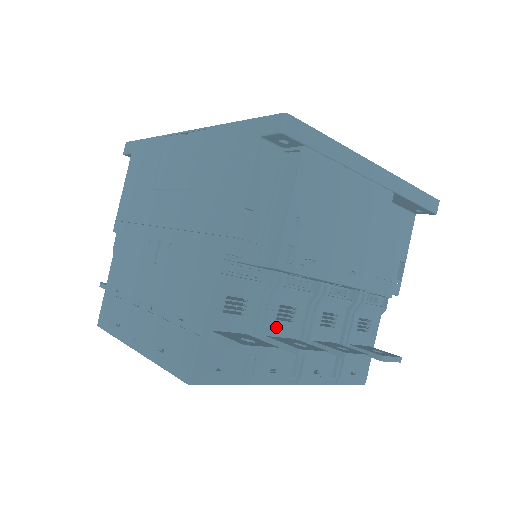
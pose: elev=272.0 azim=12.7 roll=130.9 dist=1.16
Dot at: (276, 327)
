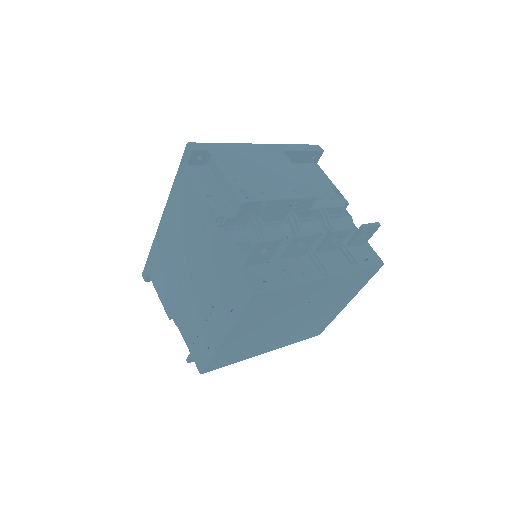
Dot at: (283, 250)
